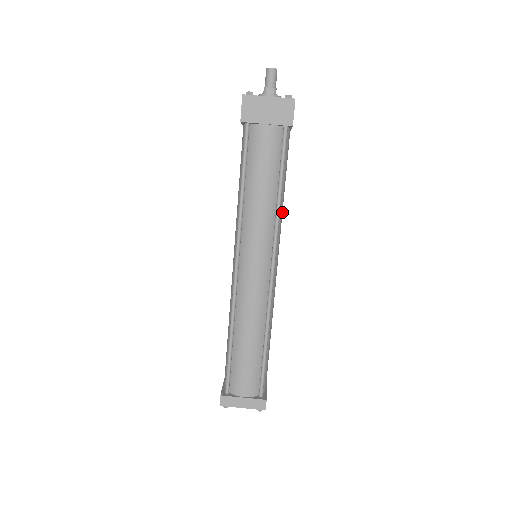
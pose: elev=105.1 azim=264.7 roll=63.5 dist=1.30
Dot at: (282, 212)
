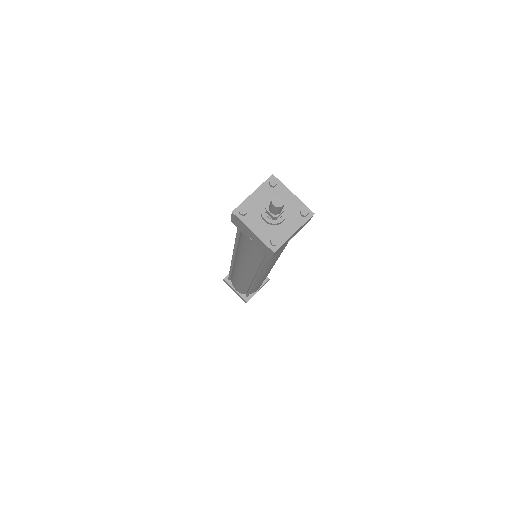
Dot at: (274, 261)
